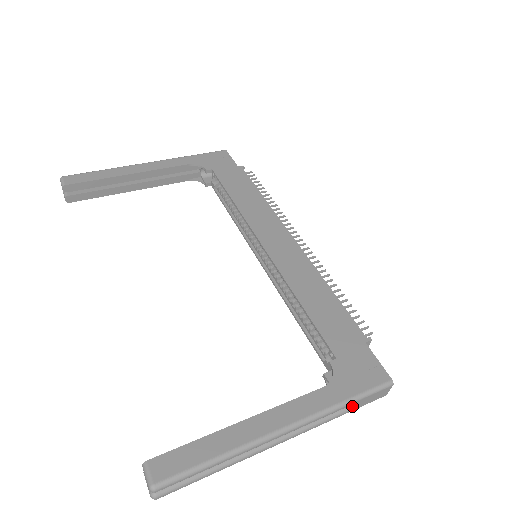
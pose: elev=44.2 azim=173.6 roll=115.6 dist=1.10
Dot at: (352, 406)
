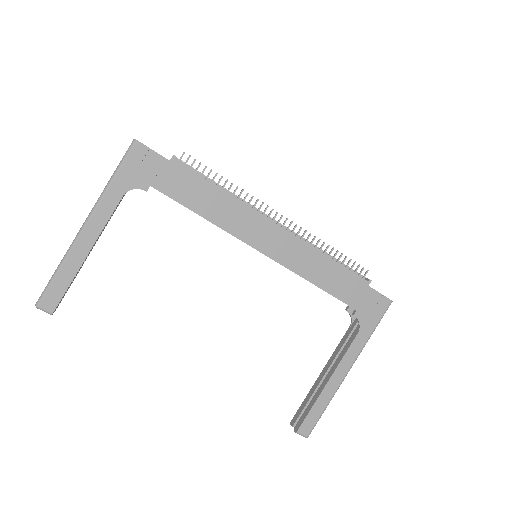
Dot at: occluded
